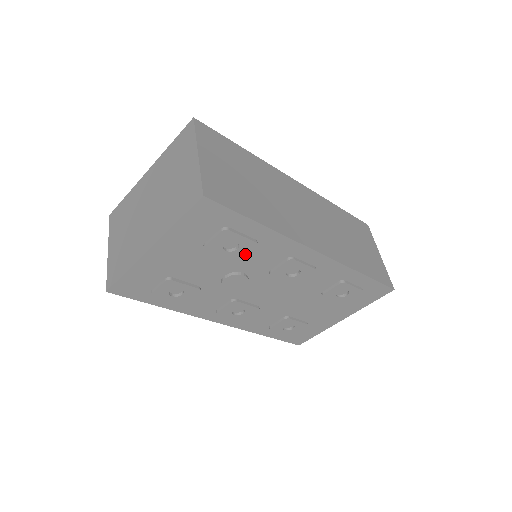
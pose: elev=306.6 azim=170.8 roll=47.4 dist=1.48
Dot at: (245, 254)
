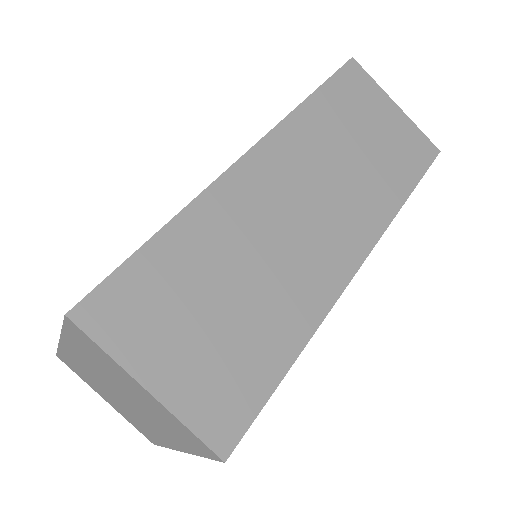
Dot at: occluded
